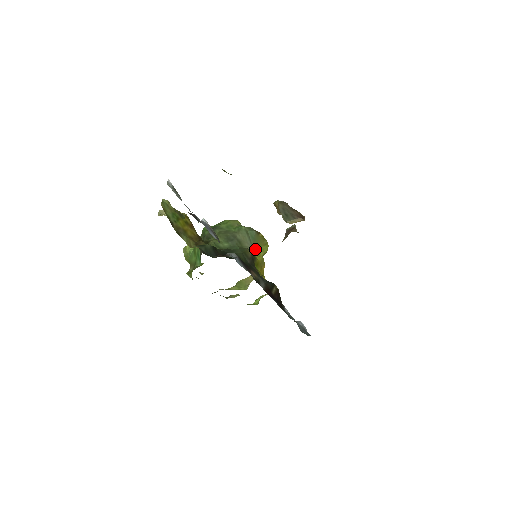
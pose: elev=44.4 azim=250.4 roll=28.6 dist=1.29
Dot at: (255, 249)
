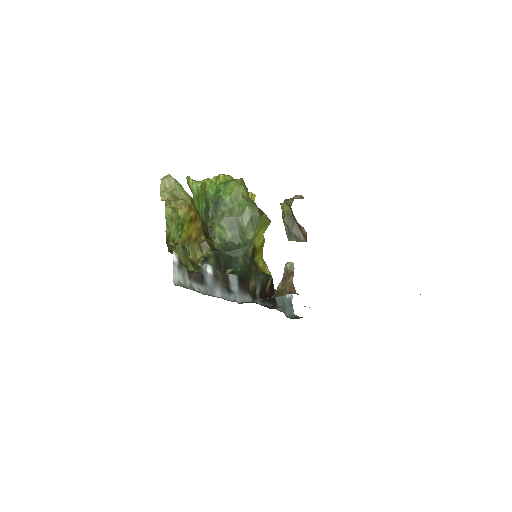
Dot at: (257, 234)
